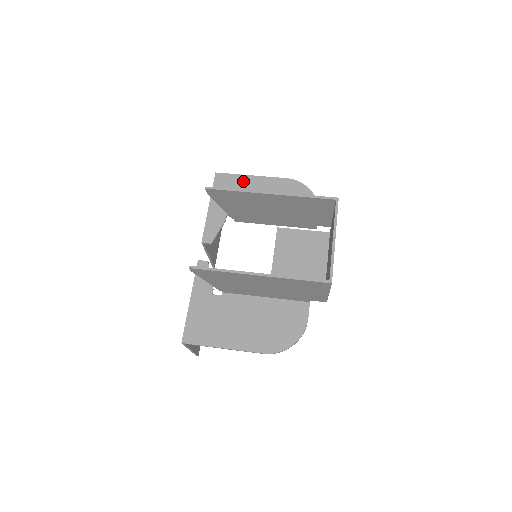
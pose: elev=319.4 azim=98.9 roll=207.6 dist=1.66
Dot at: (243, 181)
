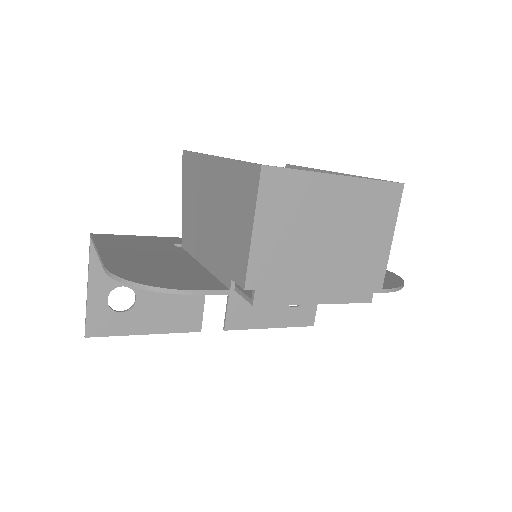
Dot at: occluded
